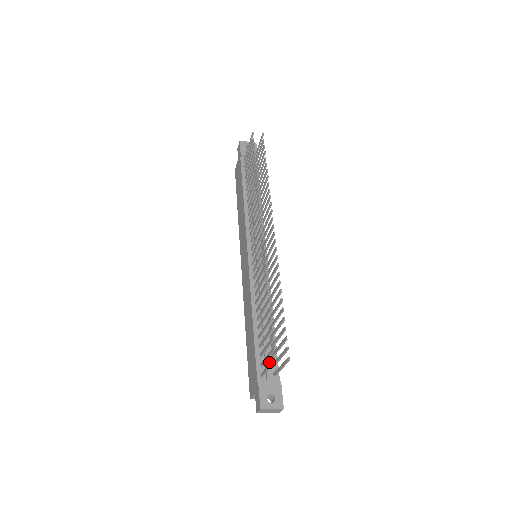
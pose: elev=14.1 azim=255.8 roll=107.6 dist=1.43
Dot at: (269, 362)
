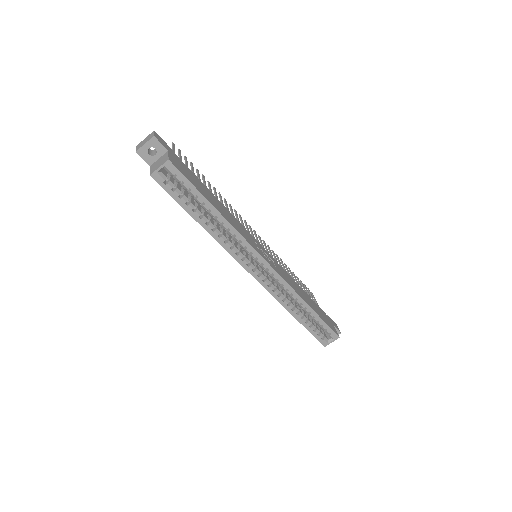
Dot at: occluded
